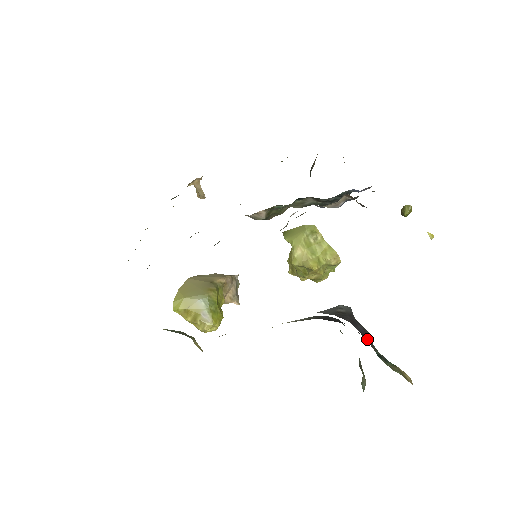
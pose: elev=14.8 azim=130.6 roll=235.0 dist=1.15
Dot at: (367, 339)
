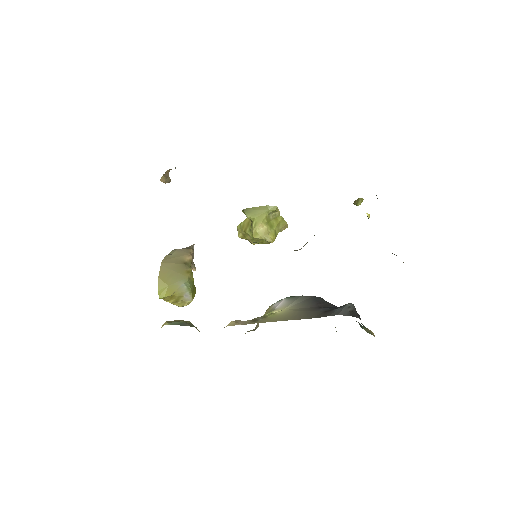
Dot at: occluded
